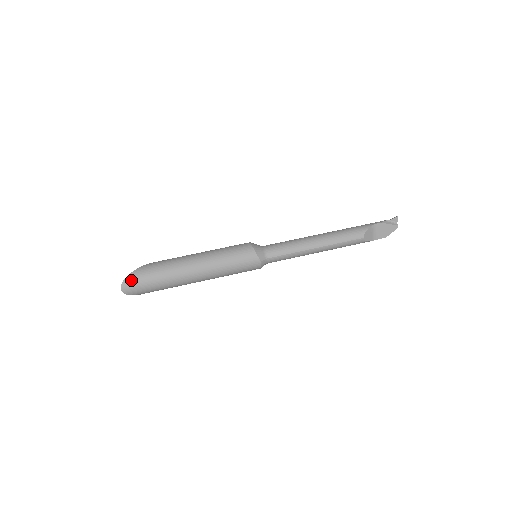
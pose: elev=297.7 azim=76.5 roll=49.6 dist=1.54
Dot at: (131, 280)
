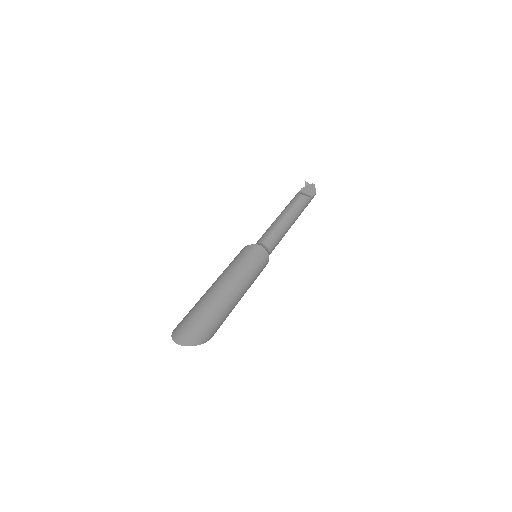
Dot at: (178, 331)
